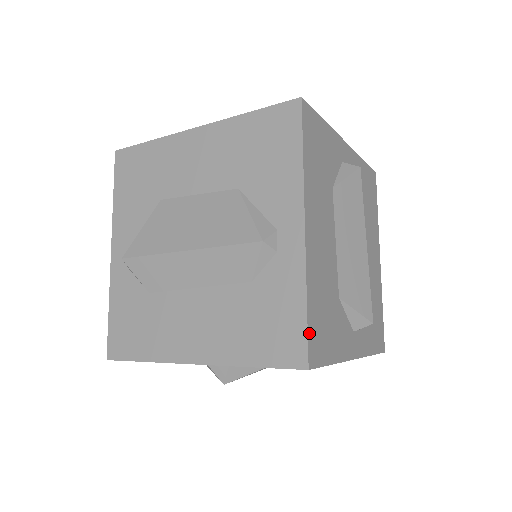
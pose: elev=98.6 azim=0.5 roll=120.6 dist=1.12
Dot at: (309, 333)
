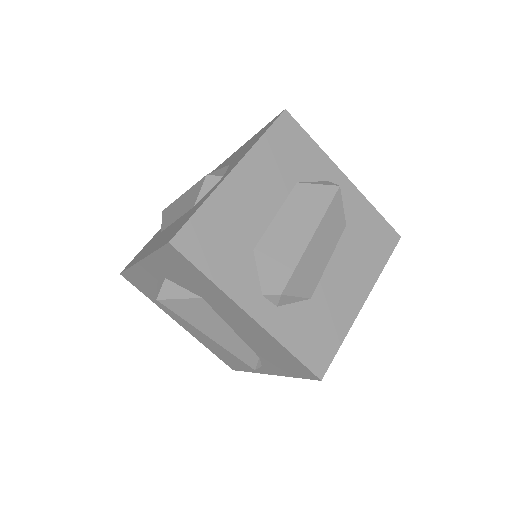
Dot at: (188, 225)
